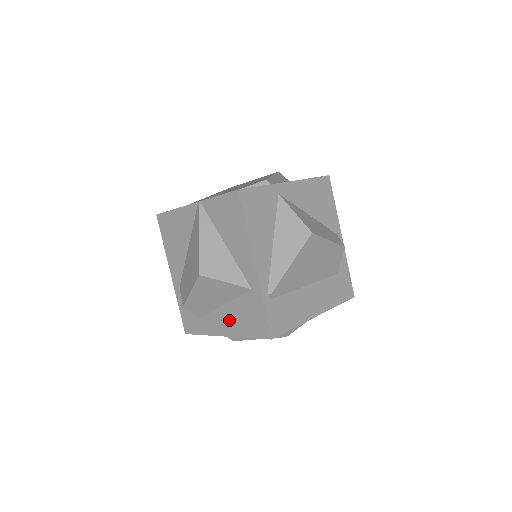
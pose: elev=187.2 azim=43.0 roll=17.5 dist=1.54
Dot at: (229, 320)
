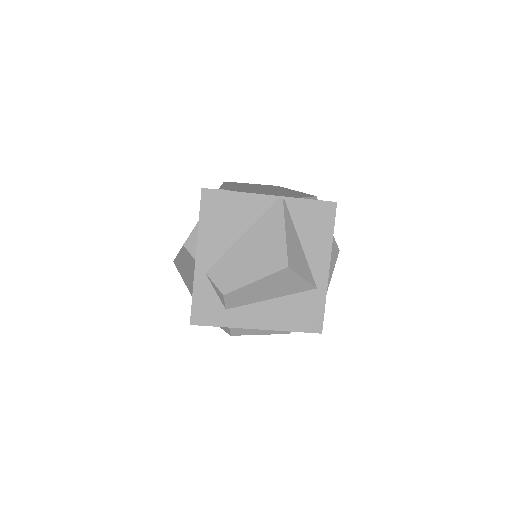
Dot at: (273, 314)
